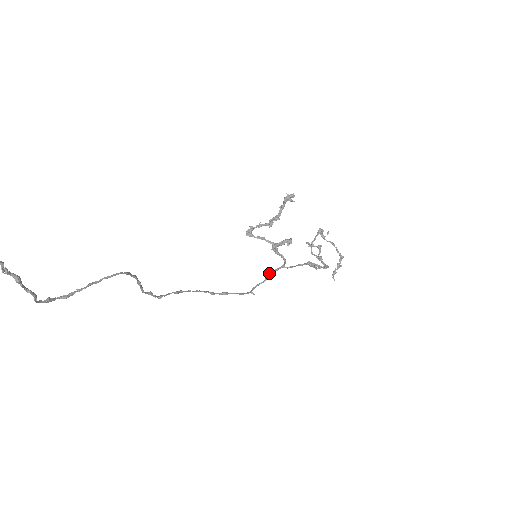
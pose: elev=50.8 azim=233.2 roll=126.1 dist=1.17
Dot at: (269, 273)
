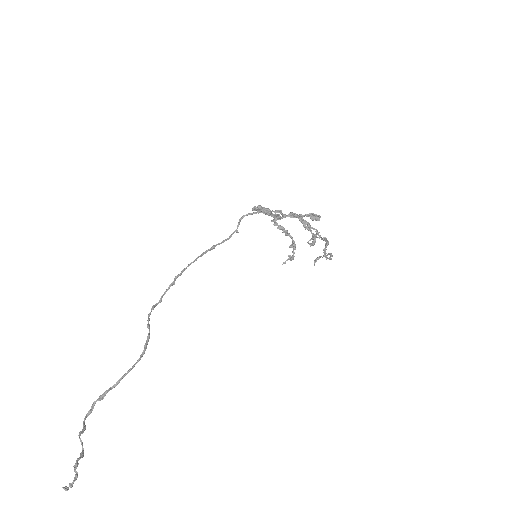
Dot at: (259, 212)
